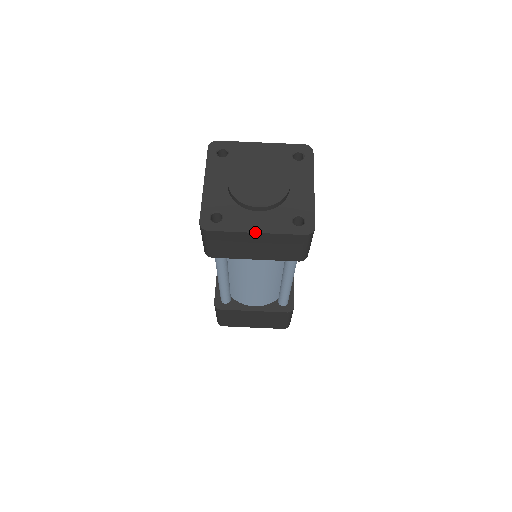
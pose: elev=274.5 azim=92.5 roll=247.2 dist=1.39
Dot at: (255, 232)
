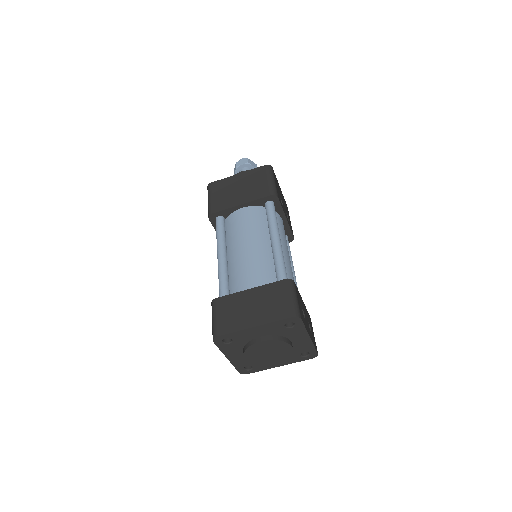
Dot at: occluded
